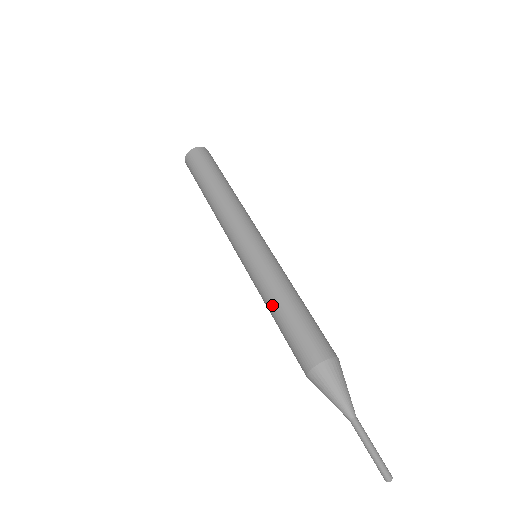
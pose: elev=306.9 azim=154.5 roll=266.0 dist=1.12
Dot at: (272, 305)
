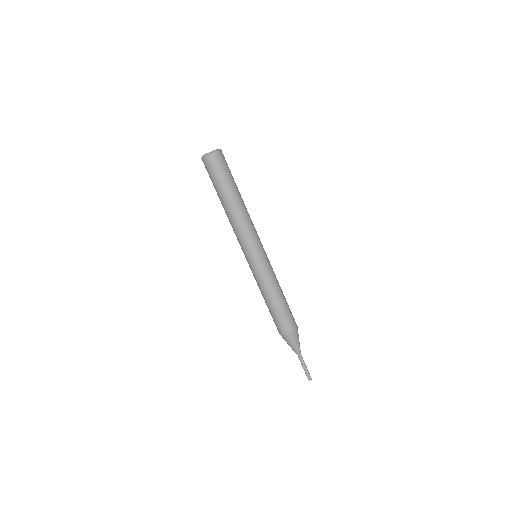
Dot at: (266, 297)
